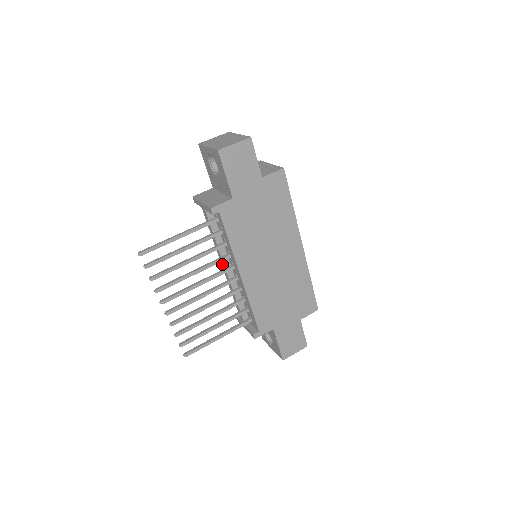
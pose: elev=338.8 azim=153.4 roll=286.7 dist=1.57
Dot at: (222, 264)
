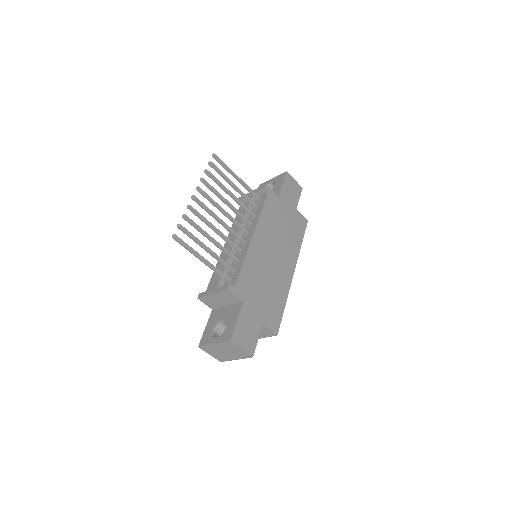
Dot at: occluded
